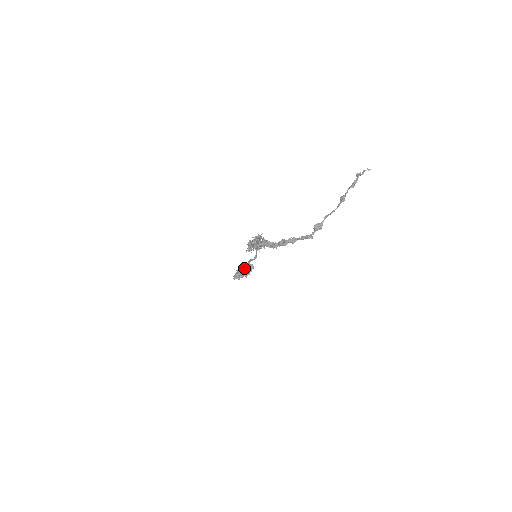
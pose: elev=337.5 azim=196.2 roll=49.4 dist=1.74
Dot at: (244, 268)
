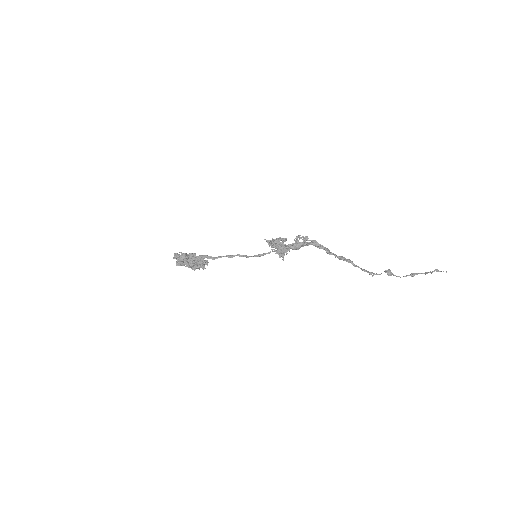
Dot at: (205, 257)
